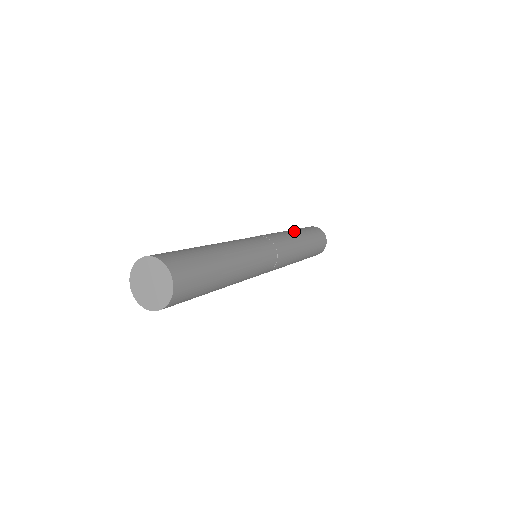
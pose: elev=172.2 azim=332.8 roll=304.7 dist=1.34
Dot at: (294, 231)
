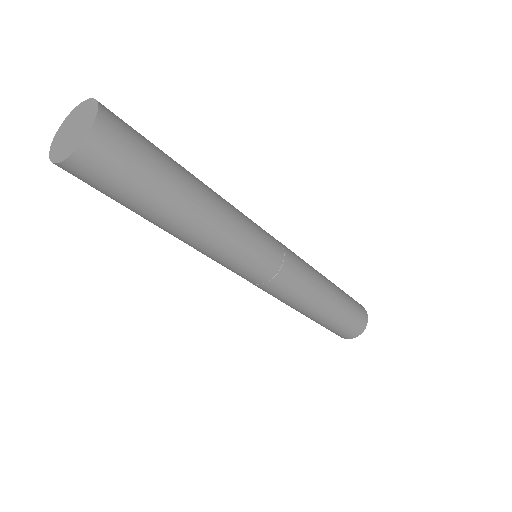
Dot at: occluded
